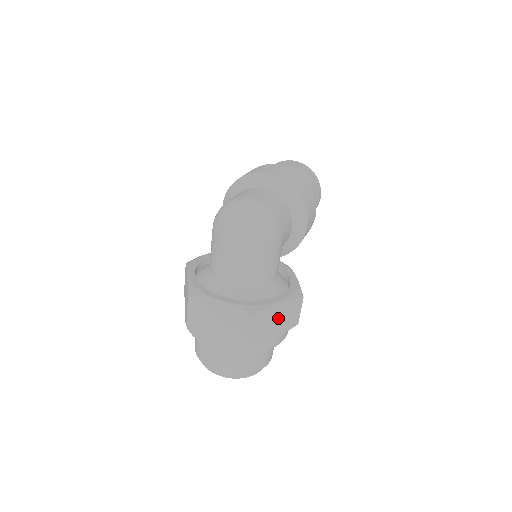
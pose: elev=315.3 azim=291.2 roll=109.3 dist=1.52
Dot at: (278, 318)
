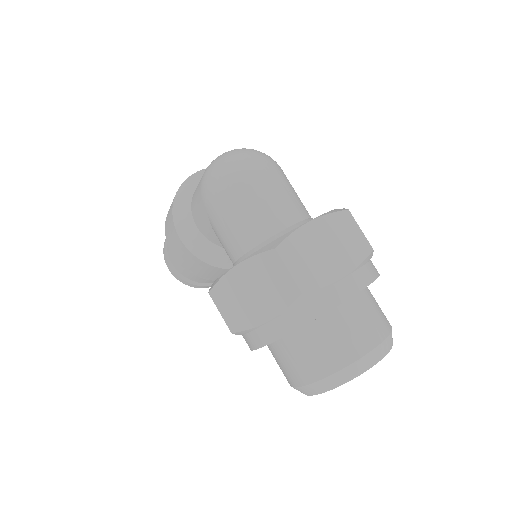
Dot at: occluded
